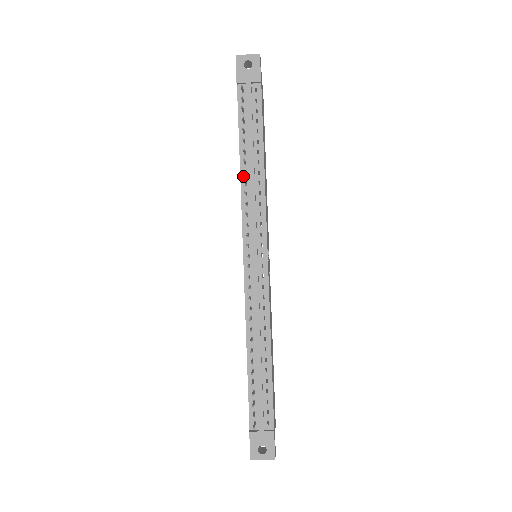
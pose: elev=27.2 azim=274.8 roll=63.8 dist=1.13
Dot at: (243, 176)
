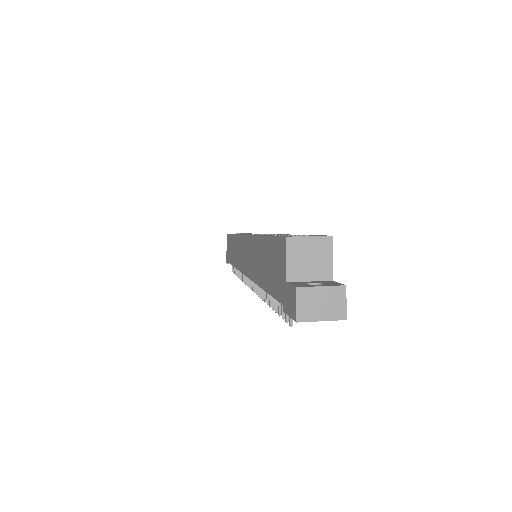
Dot at: occluded
